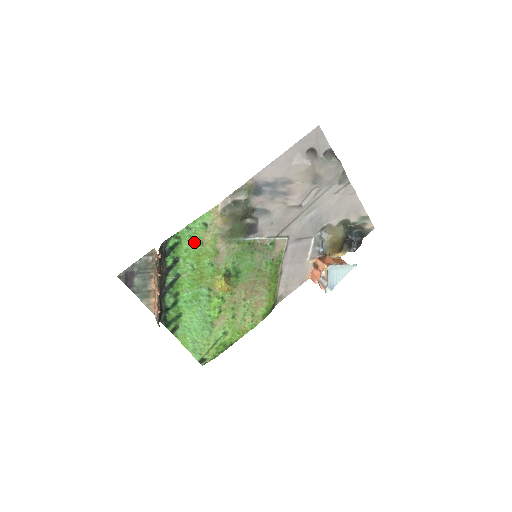
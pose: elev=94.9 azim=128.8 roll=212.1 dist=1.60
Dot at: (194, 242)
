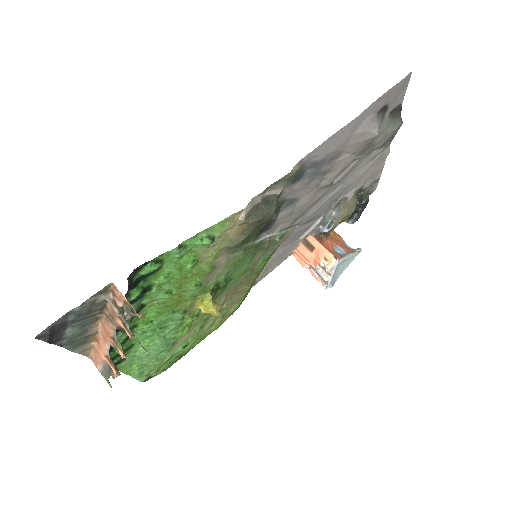
Dot at: (184, 263)
